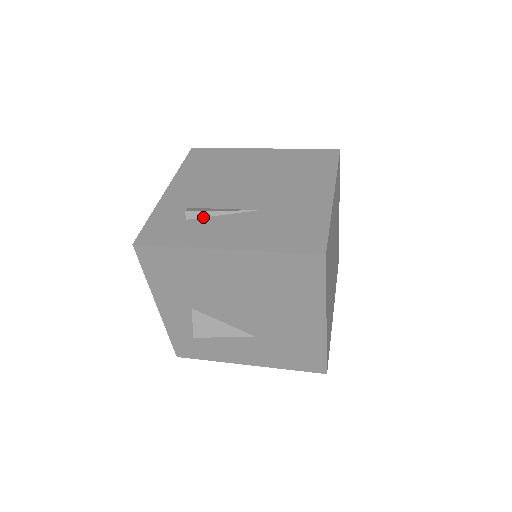
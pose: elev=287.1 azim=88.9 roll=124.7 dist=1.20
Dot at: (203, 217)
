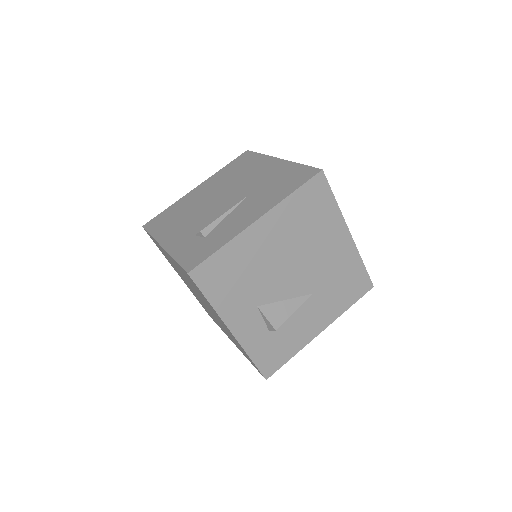
Dot at: (215, 227)
